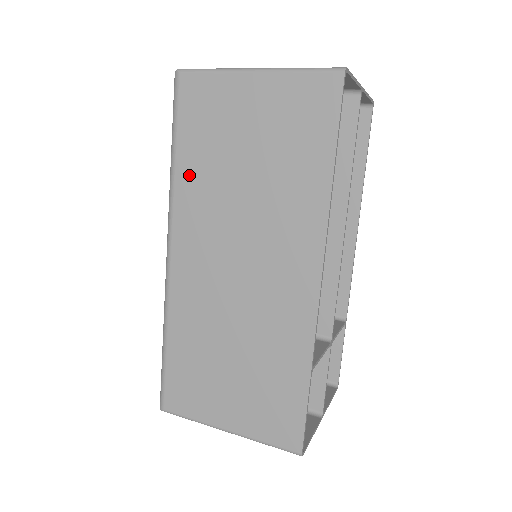
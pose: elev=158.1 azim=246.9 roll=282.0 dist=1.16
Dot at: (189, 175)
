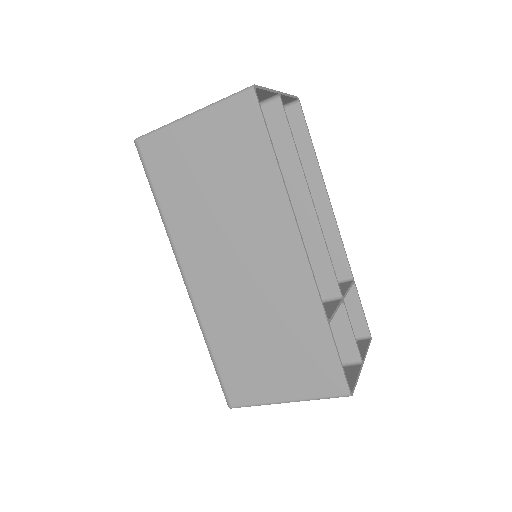
Dot at: (175, 213)
